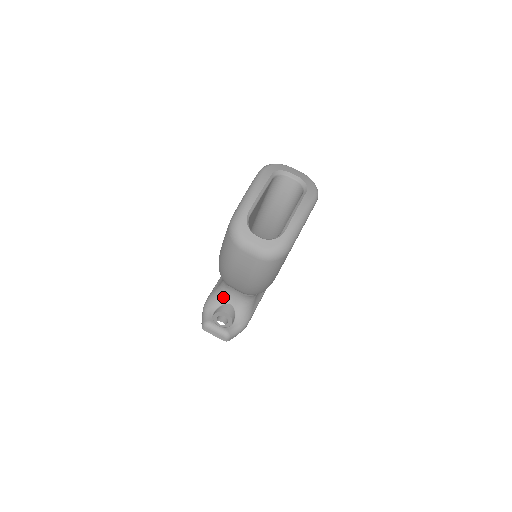
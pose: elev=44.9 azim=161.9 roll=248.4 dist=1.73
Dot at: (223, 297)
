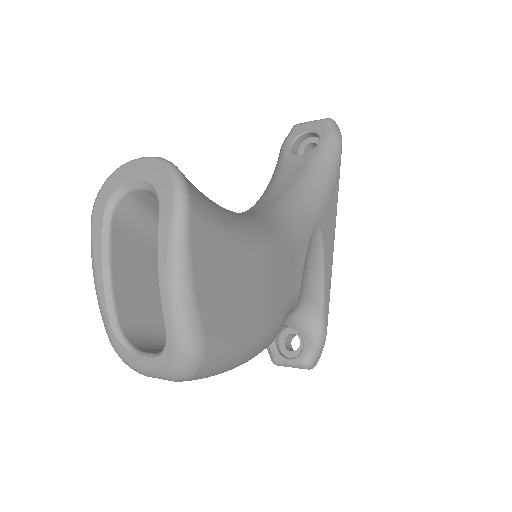
Dot at: occluded
